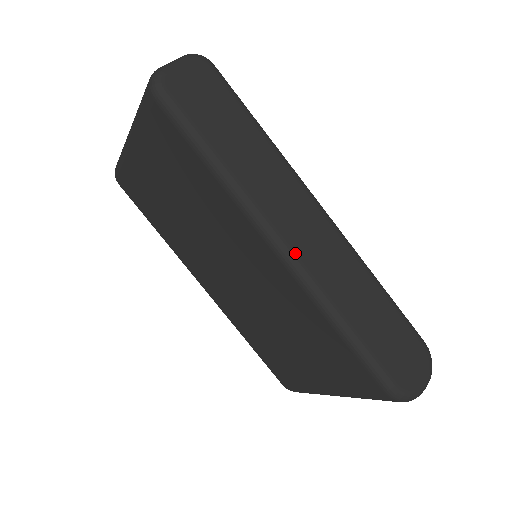
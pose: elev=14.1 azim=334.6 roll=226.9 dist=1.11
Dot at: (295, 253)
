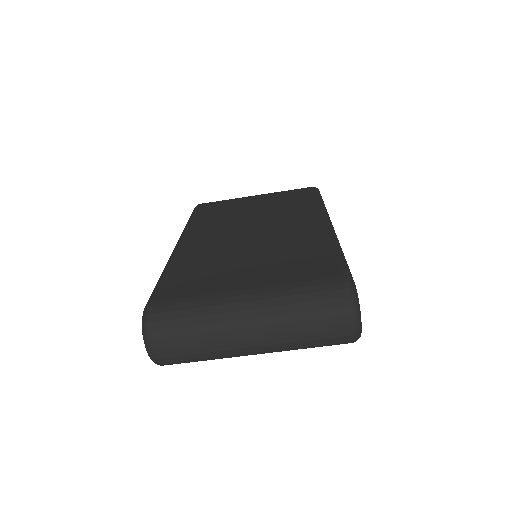
Dot at: occluded
